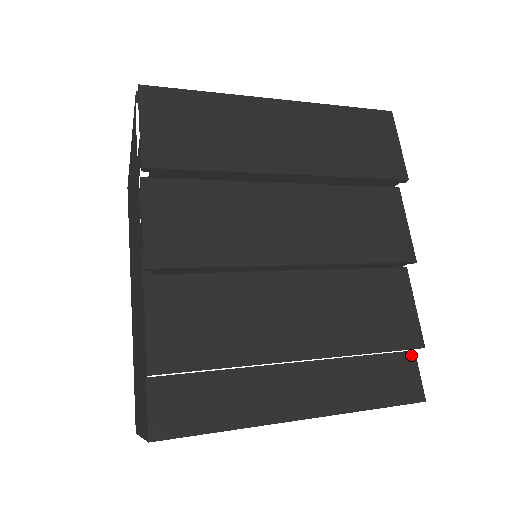
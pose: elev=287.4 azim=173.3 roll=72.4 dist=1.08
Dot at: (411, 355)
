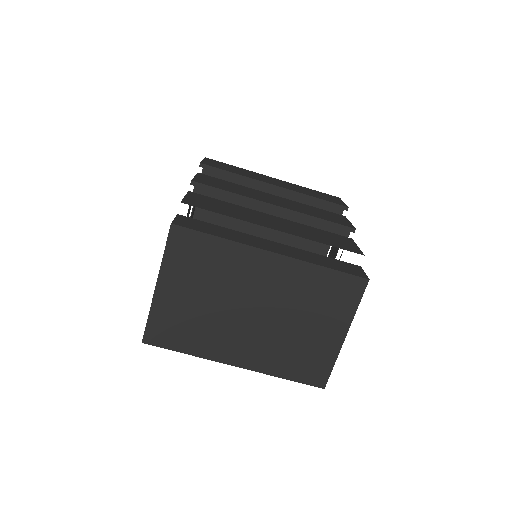
Dot at: (358, 266)
